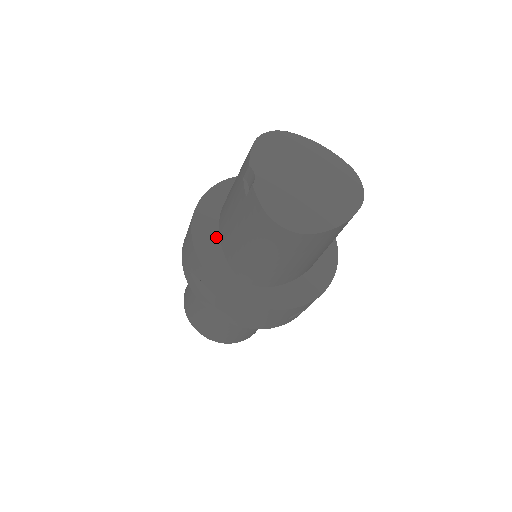
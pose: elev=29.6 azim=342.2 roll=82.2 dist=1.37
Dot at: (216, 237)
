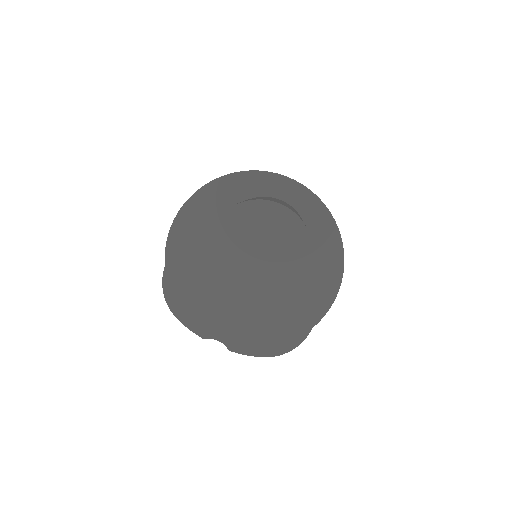
Dot at: occluded
